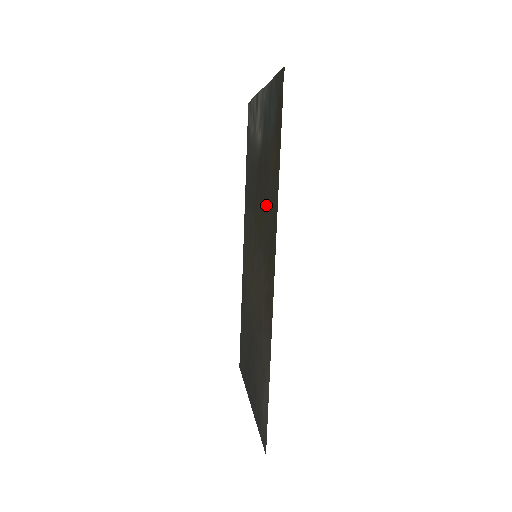
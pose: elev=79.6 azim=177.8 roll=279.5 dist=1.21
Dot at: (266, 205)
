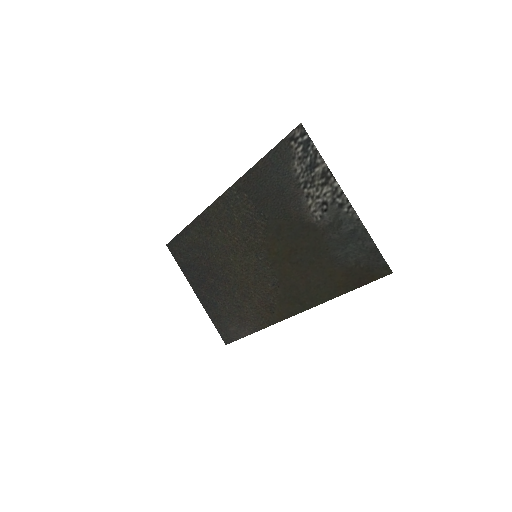
Dot at: (301, 270)
